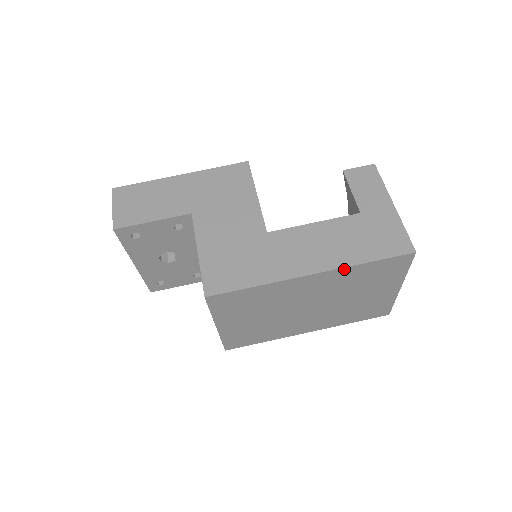
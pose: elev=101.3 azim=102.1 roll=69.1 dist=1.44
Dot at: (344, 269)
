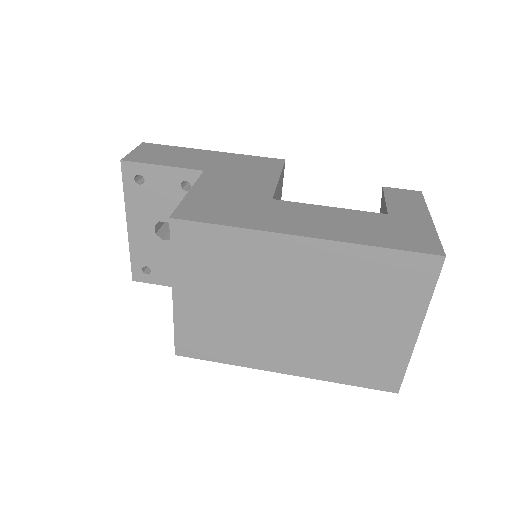
Dot at: (346, 246)
